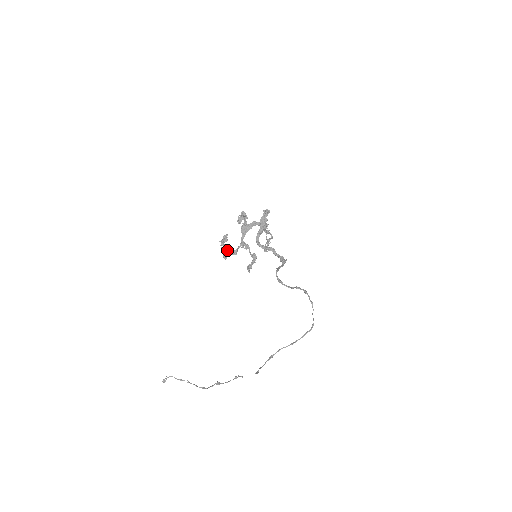
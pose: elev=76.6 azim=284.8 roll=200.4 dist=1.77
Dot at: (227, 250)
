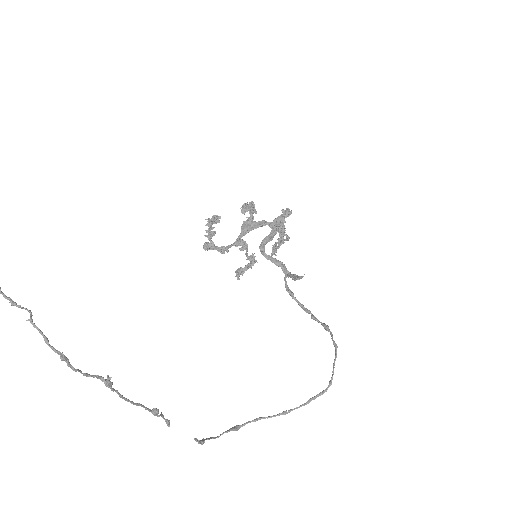
Dot at: (213, 235)
